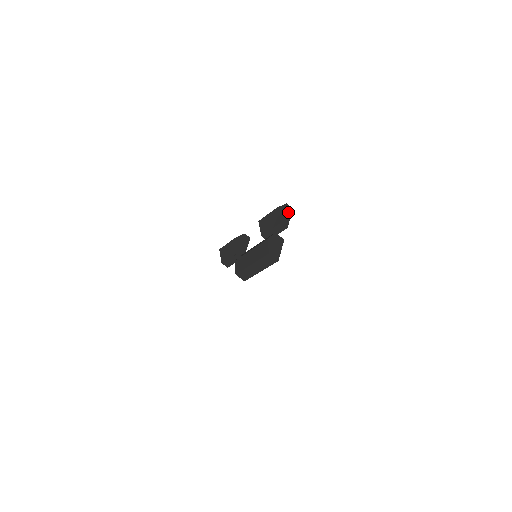
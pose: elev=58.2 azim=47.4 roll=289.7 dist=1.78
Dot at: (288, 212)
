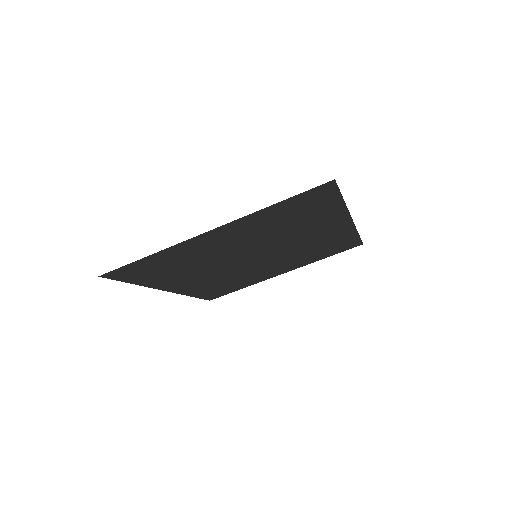
Dot at: occluded
